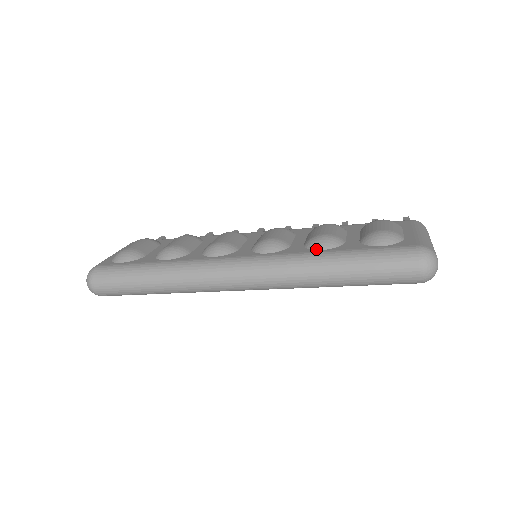
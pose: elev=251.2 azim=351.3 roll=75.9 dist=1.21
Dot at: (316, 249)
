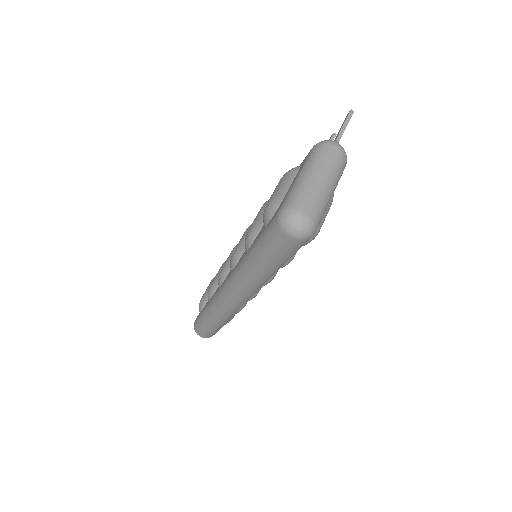
Dot at: (246, 251)
